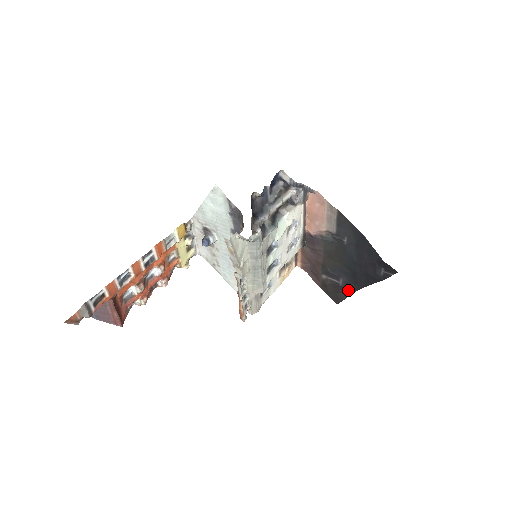
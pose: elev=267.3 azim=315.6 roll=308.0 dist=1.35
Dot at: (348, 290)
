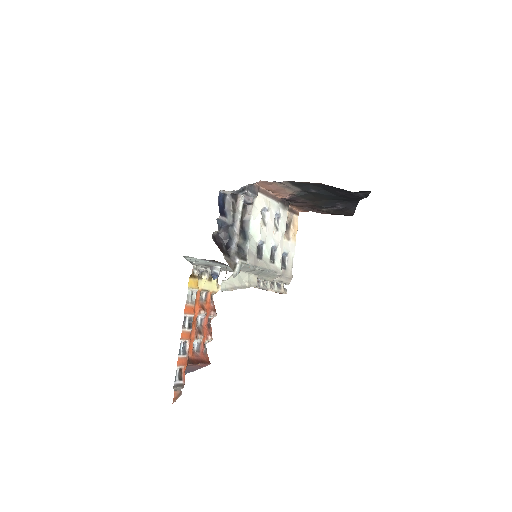
Dot at: (351, 206)
